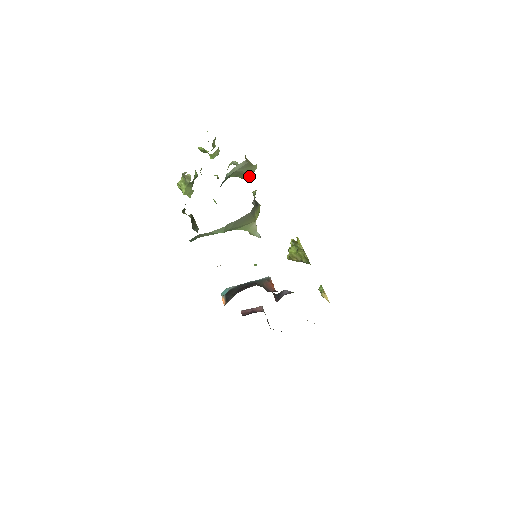
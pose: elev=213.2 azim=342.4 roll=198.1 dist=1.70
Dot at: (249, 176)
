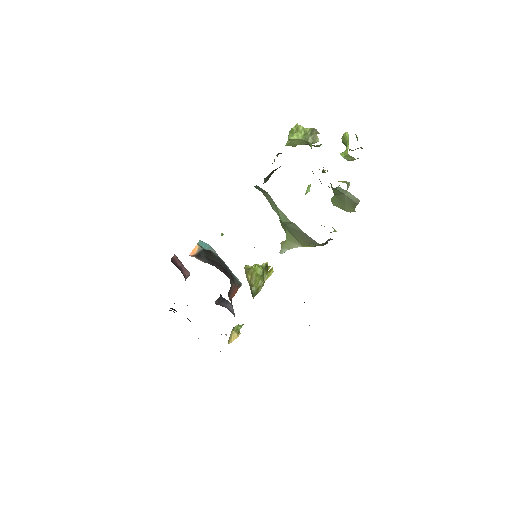
Dot at: (338, 206)
